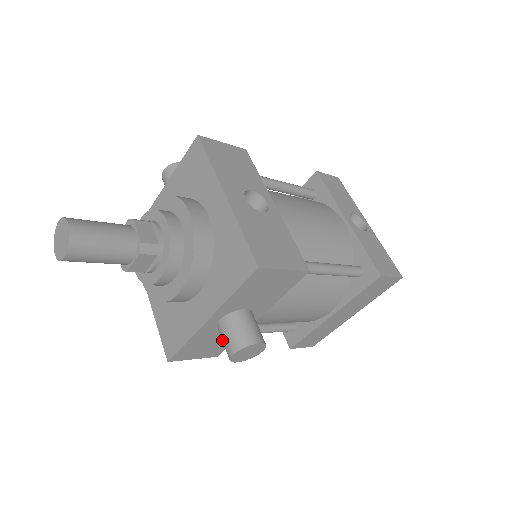
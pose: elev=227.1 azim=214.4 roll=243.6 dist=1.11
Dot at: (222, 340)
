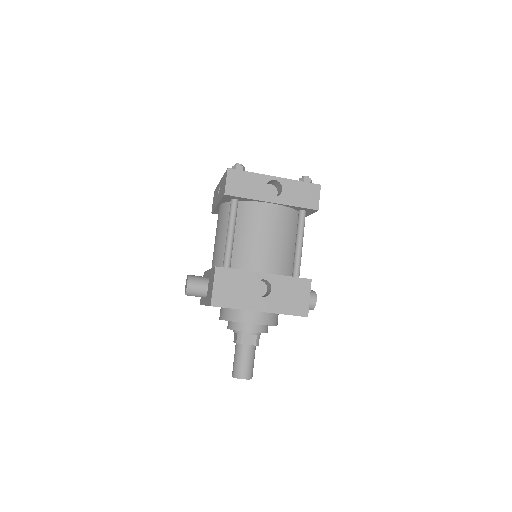
Dot at: occluded
